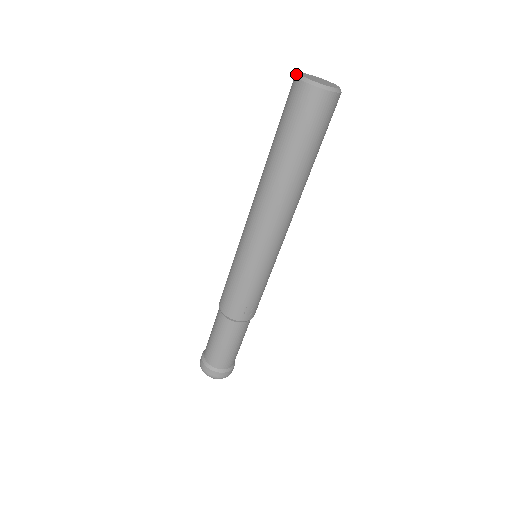
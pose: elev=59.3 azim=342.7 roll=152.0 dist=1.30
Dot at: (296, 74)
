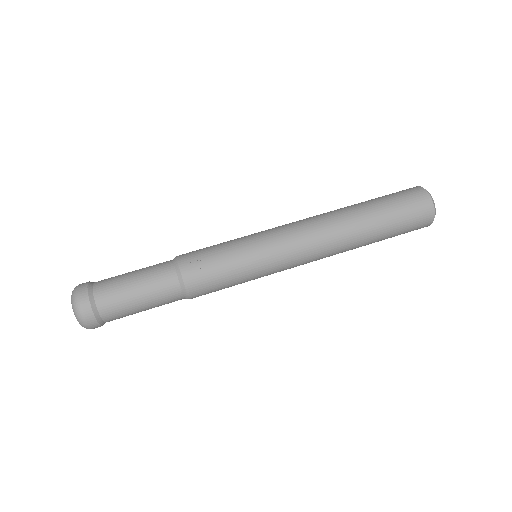
Dot at: occluded
